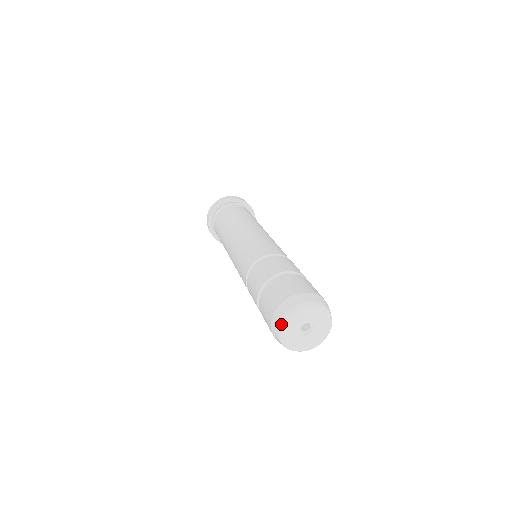
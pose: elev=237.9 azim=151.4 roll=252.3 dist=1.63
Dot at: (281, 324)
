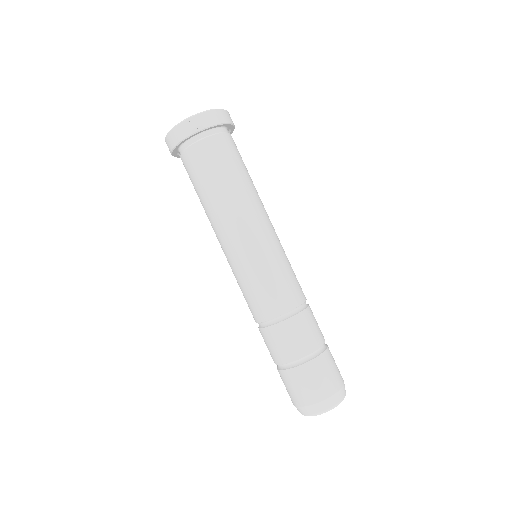
Dot at: occluded
